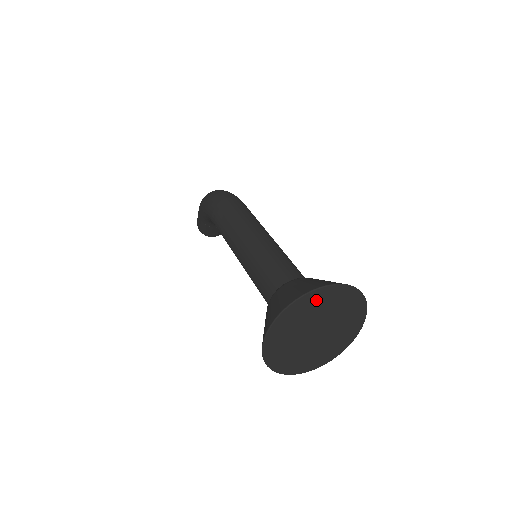
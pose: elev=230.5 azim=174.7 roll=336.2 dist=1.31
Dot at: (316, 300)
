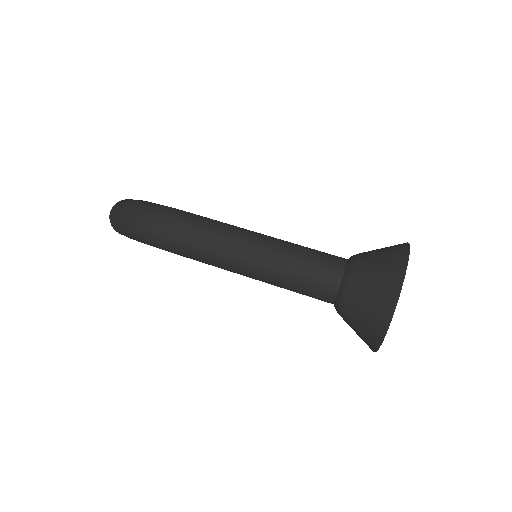
Dot at: occluded
